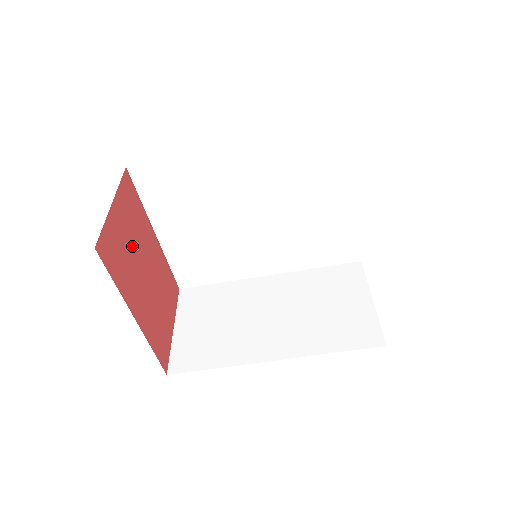
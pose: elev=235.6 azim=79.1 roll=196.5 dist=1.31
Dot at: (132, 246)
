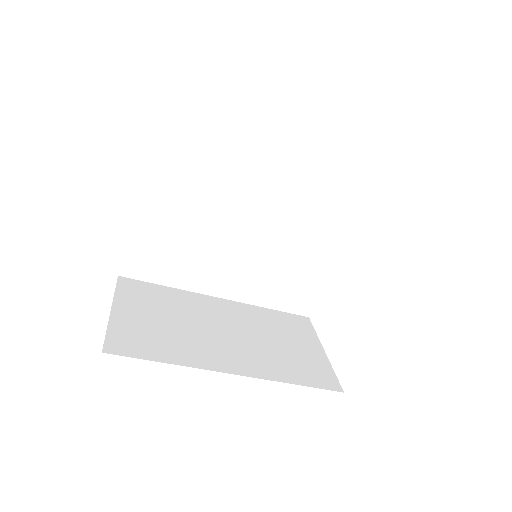
Dot at: occluded
